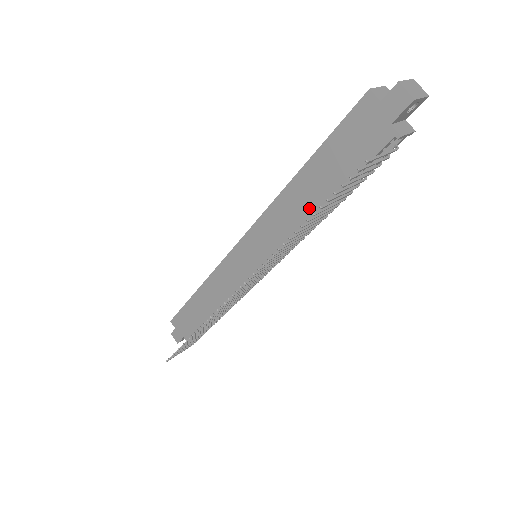
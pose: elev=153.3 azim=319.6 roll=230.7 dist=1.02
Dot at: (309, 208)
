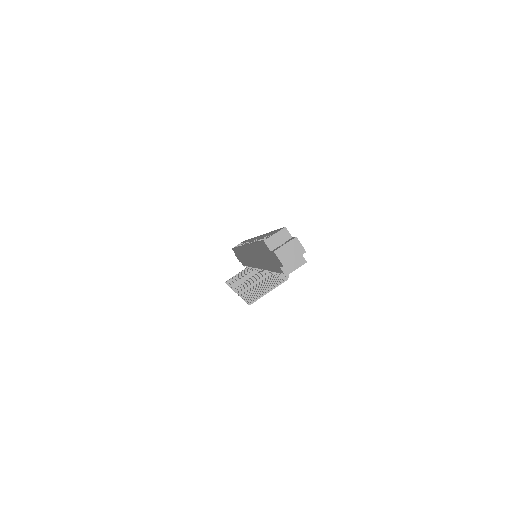
Dot at: (264, 265)
